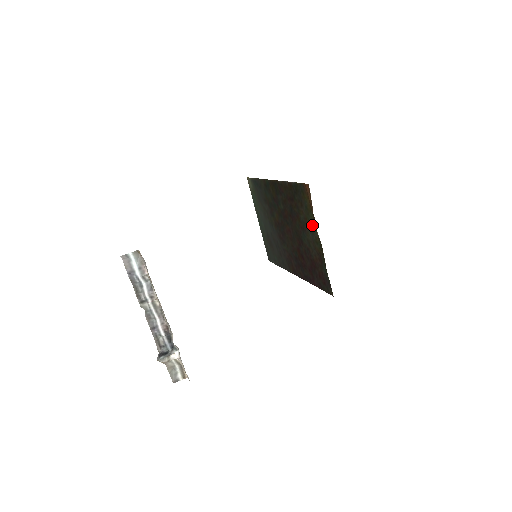
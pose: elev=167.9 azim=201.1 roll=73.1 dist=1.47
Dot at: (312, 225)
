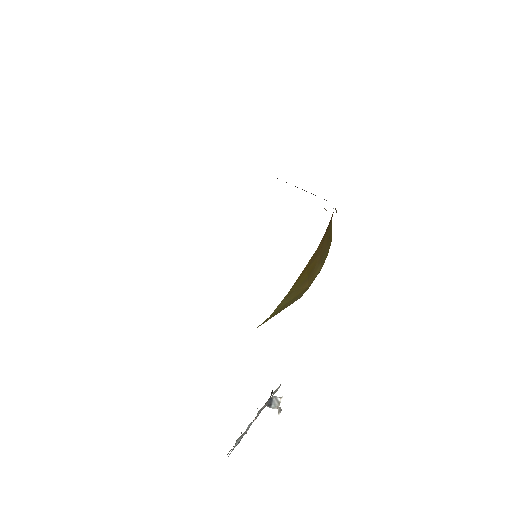
Dot at: occluded
